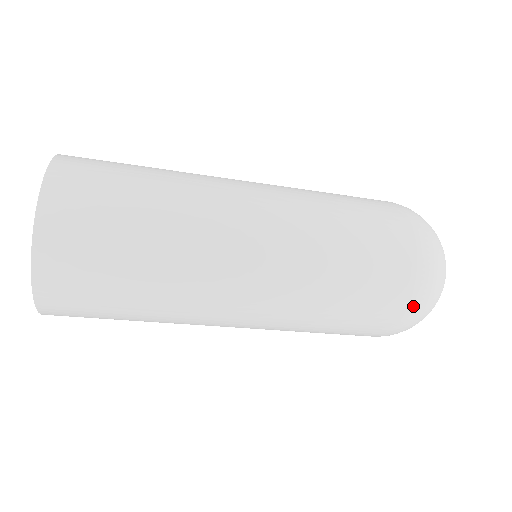
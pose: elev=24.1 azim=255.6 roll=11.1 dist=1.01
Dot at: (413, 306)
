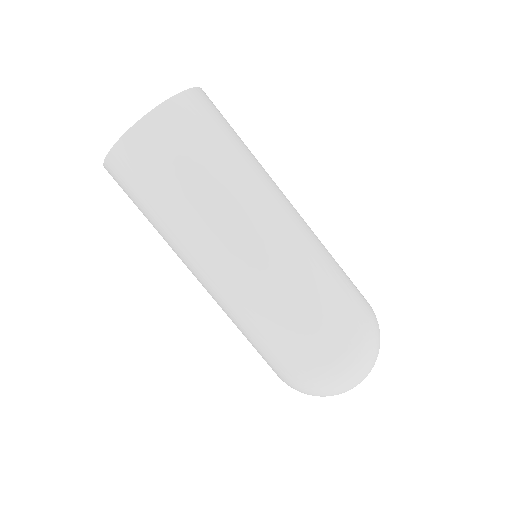
Dot at: (373, 321)
